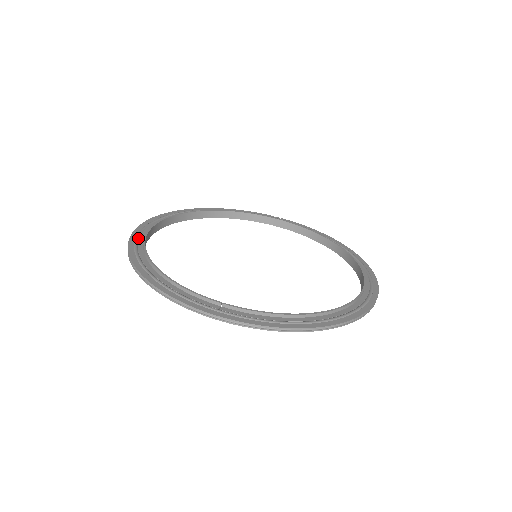
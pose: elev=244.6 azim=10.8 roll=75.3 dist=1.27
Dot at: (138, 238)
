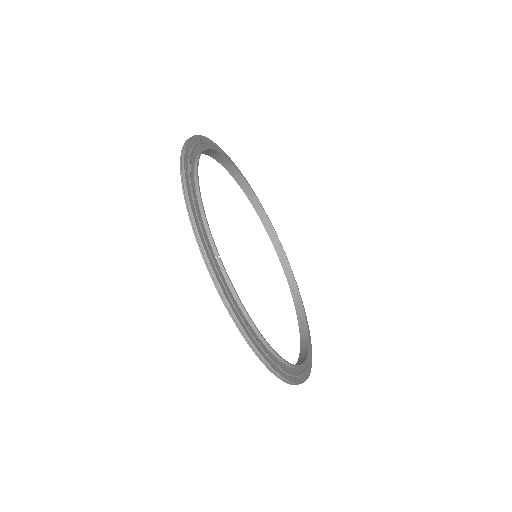
Dot at: (200, 143)
